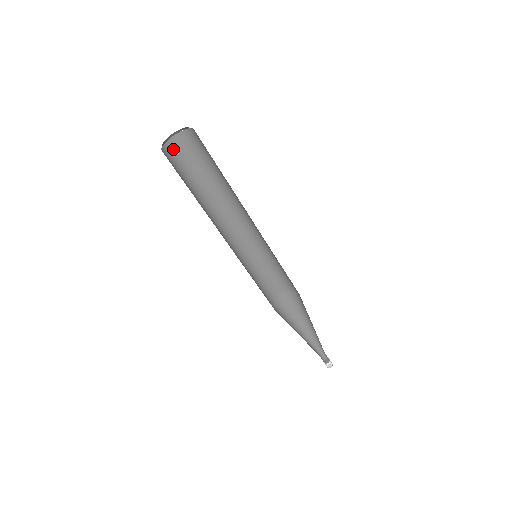
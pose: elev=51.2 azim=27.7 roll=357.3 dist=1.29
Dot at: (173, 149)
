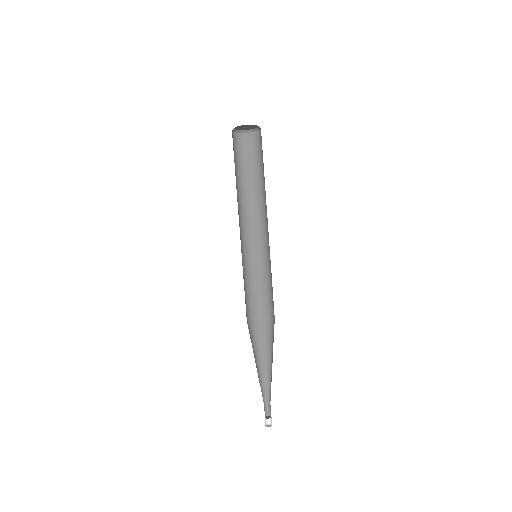
Dot at: (237, 140)
